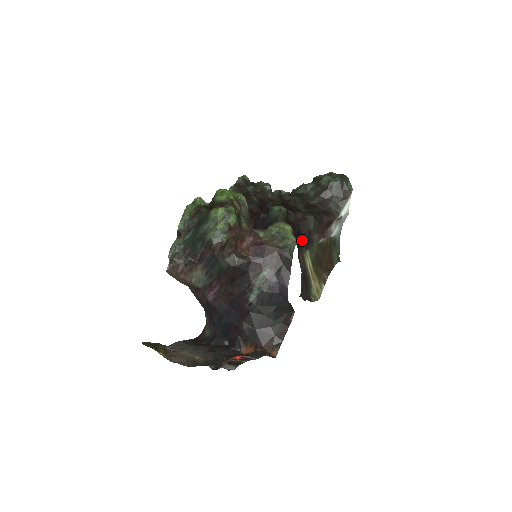
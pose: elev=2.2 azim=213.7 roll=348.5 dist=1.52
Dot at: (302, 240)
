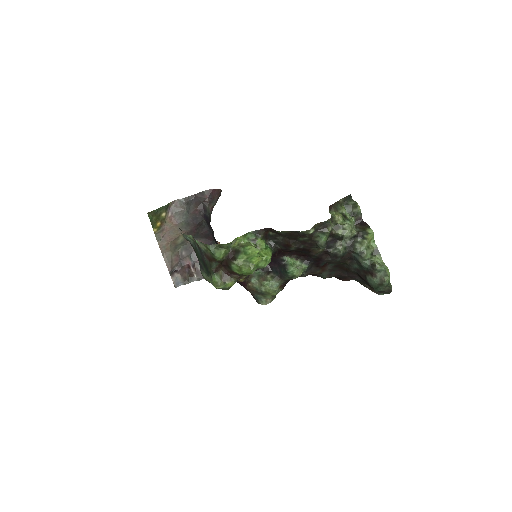
Dot at: occluded
